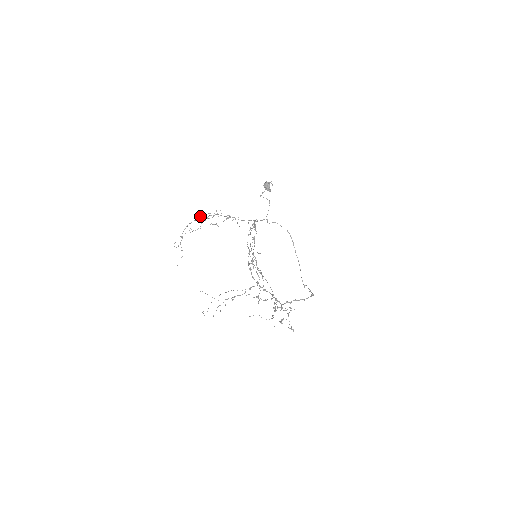
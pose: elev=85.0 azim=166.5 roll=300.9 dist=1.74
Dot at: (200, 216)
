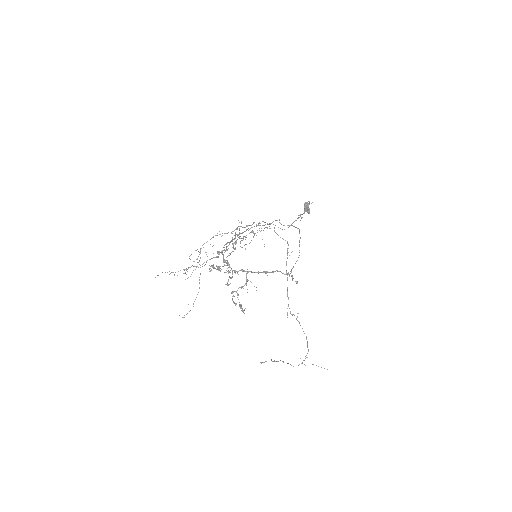
Dot at: occluded
